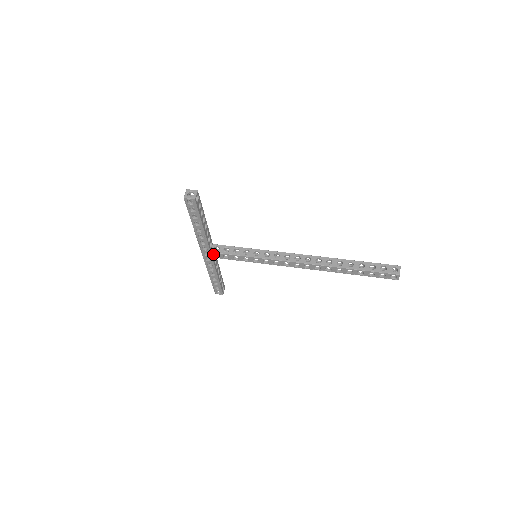
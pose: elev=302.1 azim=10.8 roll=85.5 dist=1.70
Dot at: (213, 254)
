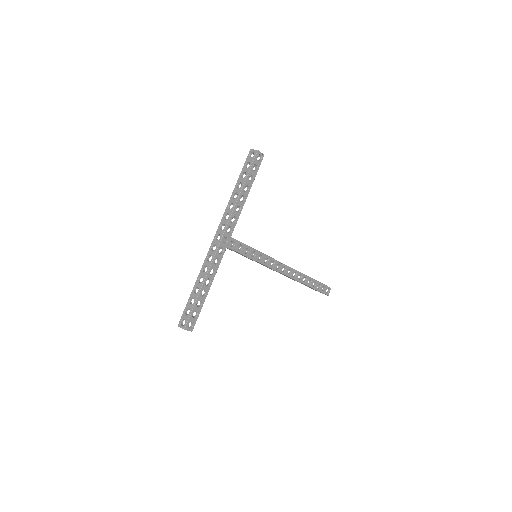
Dot at: (231, 241)
